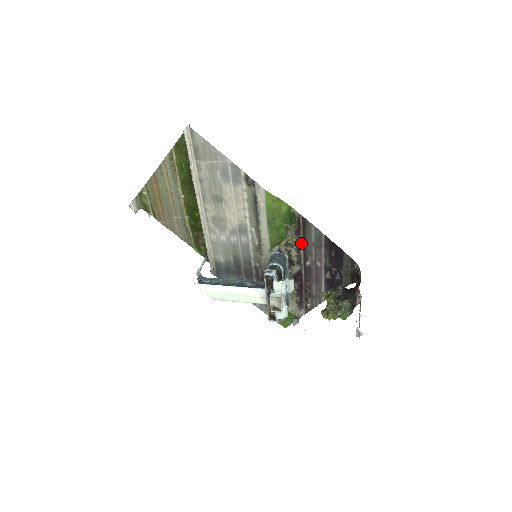
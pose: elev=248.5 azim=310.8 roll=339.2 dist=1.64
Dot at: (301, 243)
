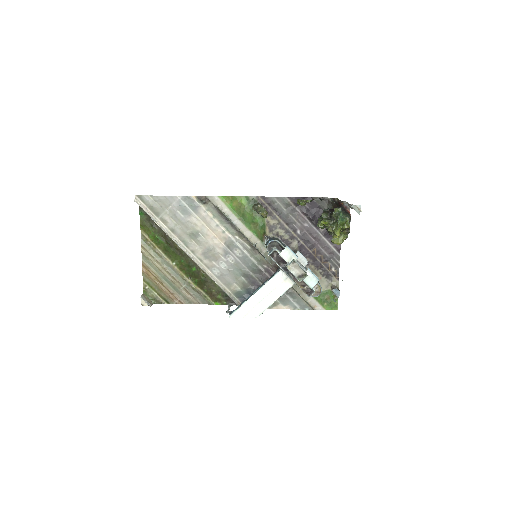
Dot at: (279, 219)
